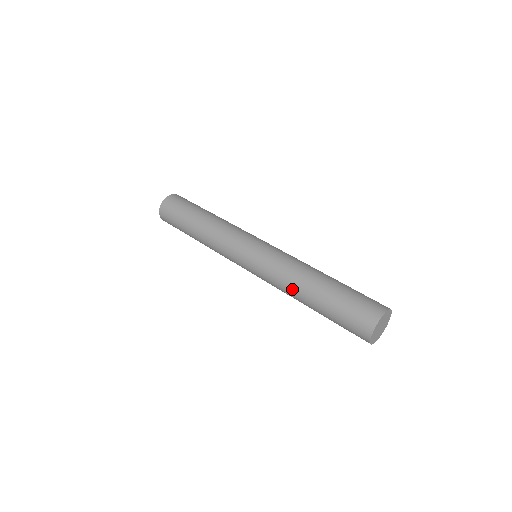
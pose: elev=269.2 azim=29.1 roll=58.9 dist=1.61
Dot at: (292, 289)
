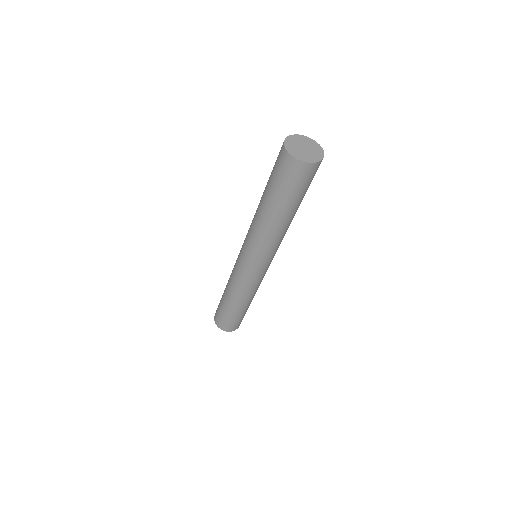
Dot at: (255, 215)
